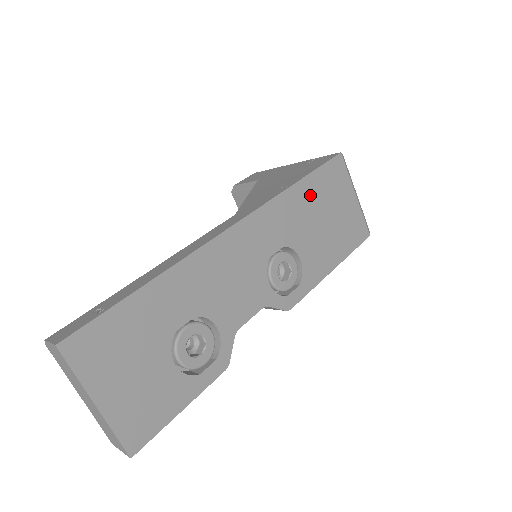
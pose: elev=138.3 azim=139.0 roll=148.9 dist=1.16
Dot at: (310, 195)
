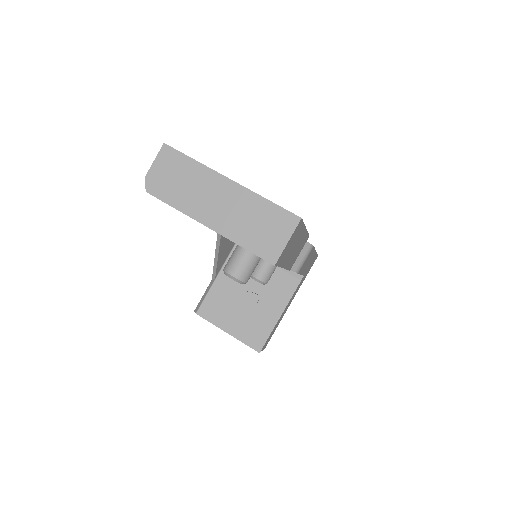
Dot at: occluded
